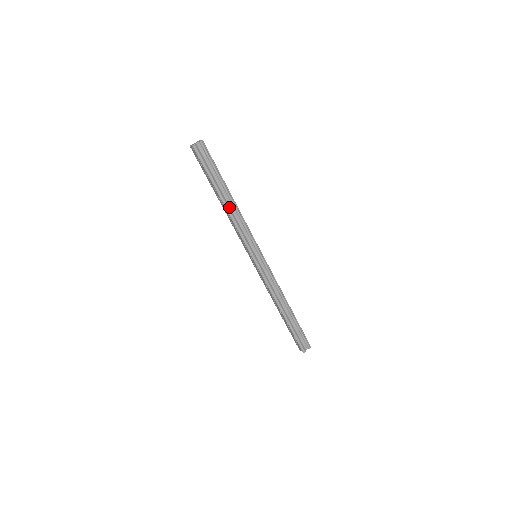
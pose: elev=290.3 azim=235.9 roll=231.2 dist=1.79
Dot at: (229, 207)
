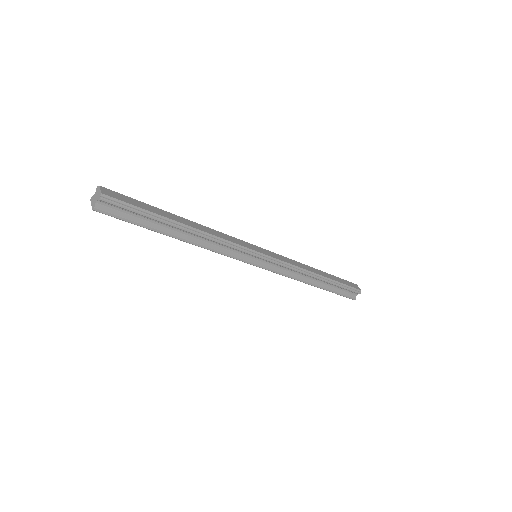
Dot at: (191, 238)
